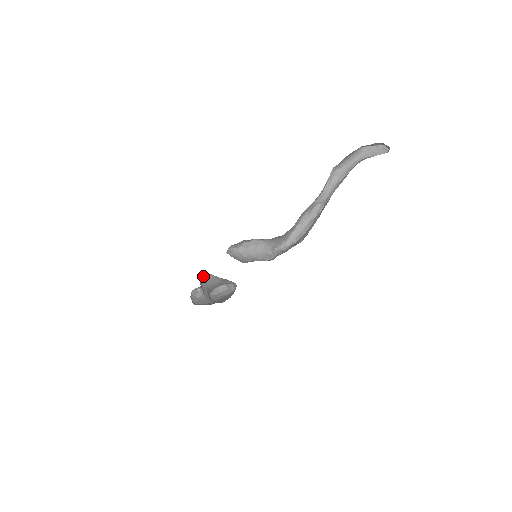
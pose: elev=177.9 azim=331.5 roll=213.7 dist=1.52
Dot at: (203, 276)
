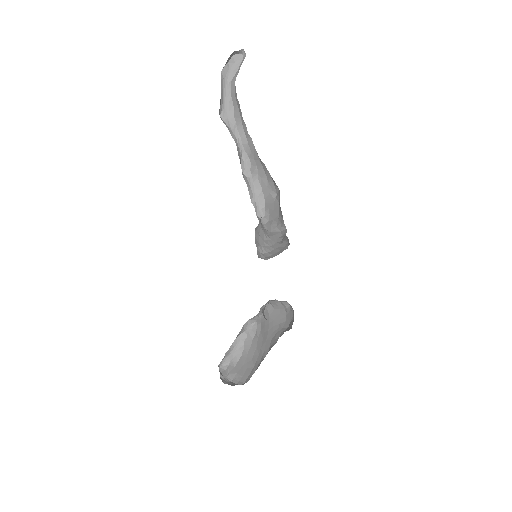
Dot at: occluded
